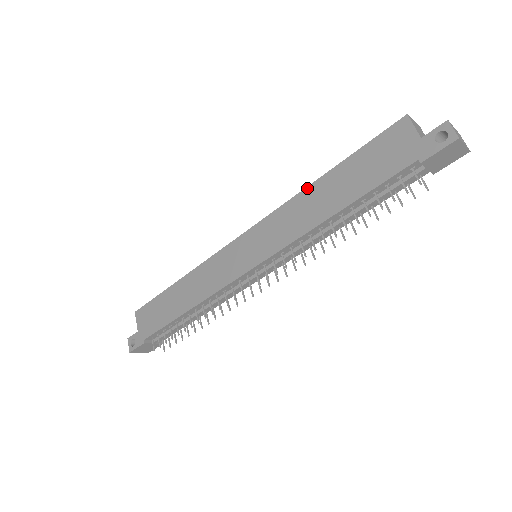
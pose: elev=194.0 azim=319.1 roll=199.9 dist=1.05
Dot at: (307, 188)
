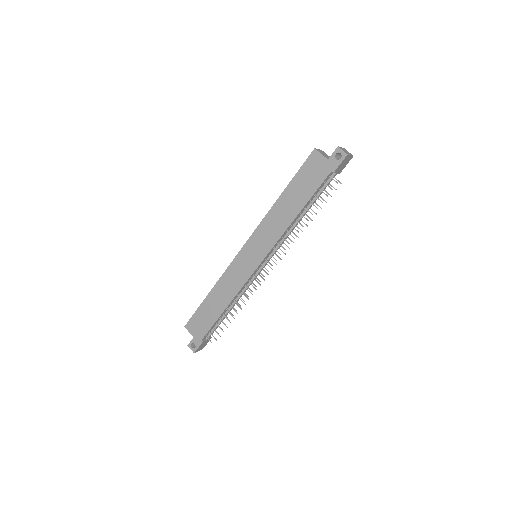
Dot at: (273, 206)
